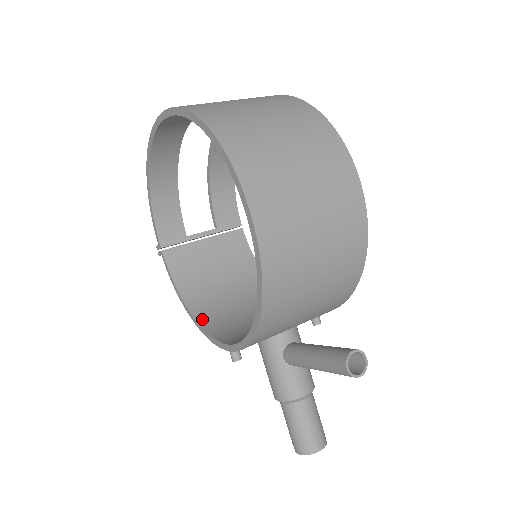
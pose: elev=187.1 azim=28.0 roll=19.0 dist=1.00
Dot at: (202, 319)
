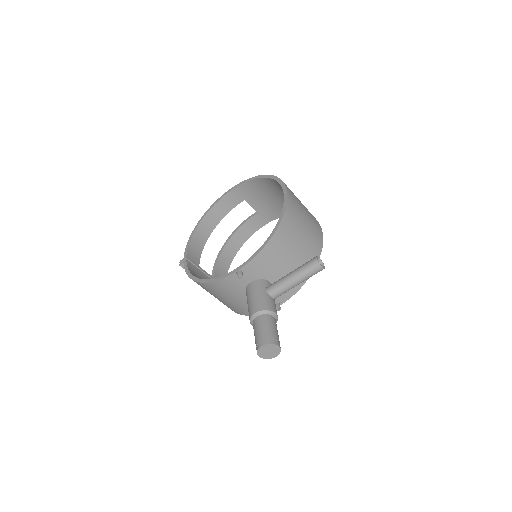
Dot at: occluded
